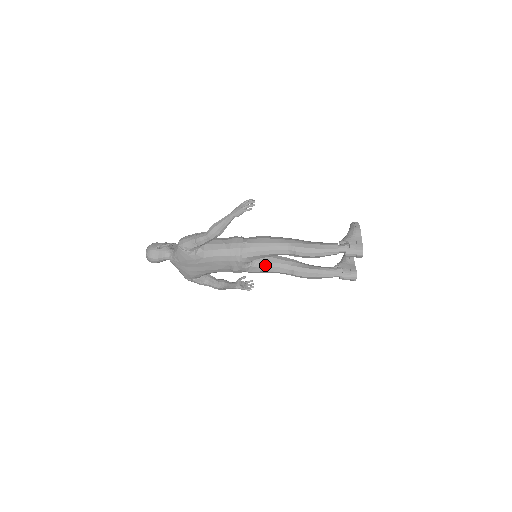
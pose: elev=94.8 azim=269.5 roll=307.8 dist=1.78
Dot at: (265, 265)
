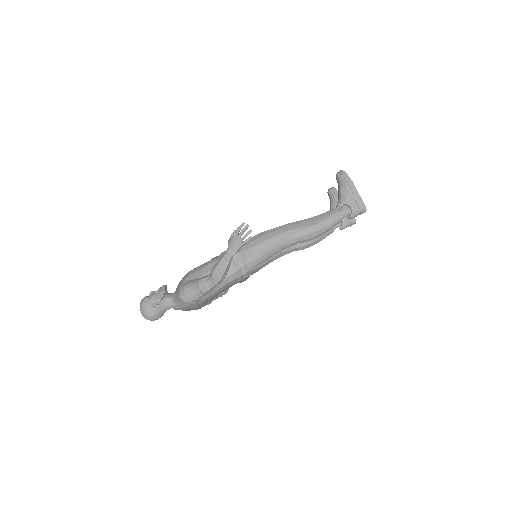
Dot at: (268, 259)
